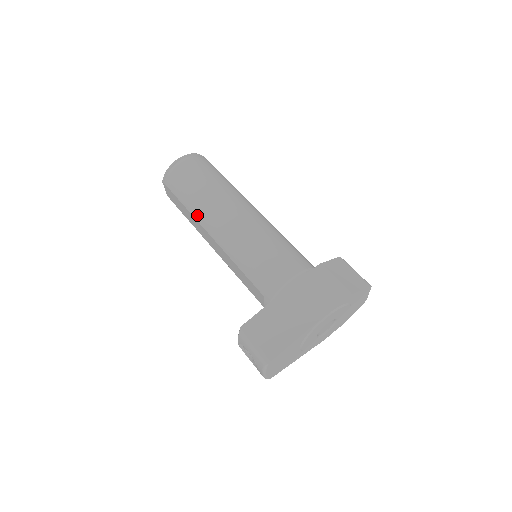
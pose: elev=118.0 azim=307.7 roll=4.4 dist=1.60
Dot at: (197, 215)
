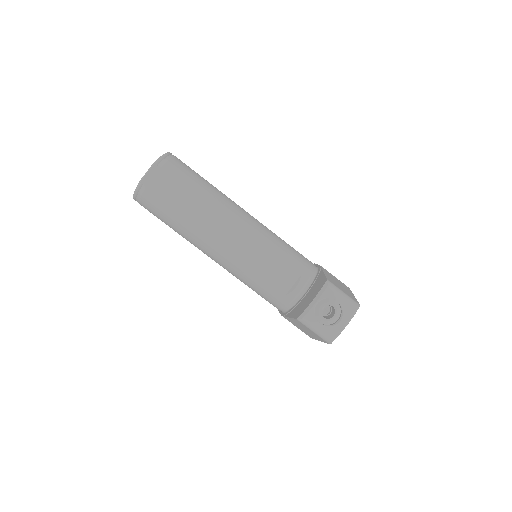
Dot at: (214, 201)
